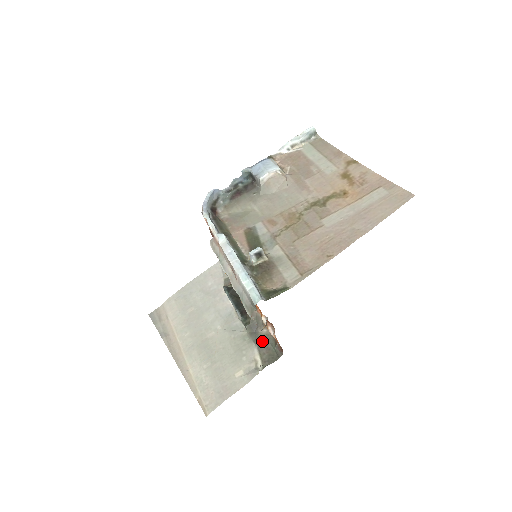
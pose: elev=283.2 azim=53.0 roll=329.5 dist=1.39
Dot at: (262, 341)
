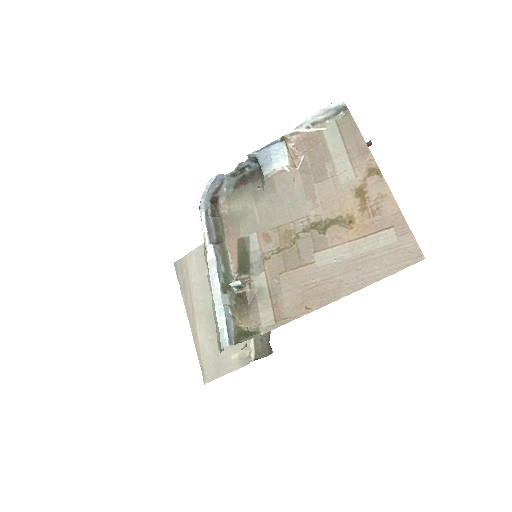
Dot at: occluded
